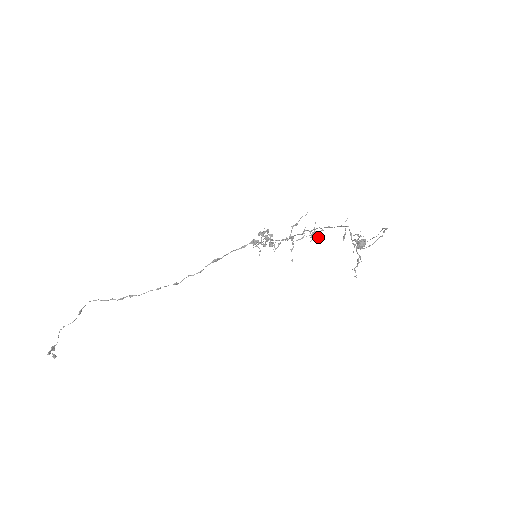
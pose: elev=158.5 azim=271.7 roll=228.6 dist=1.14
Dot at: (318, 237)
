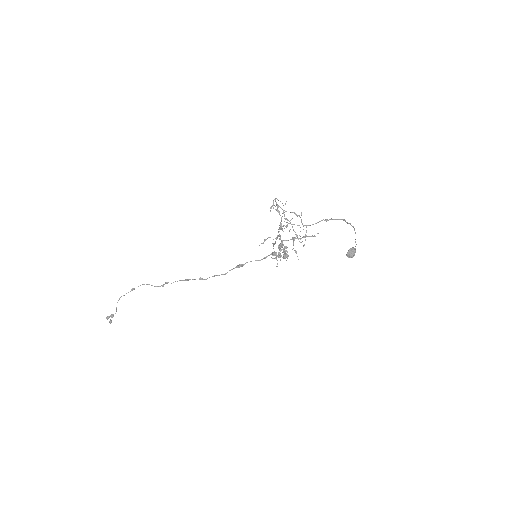
Dot at: occluded
